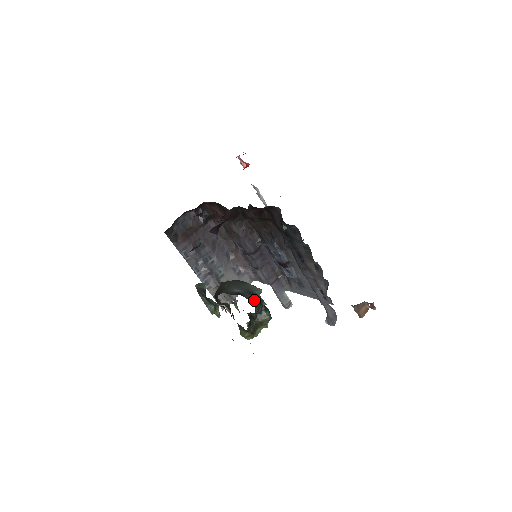
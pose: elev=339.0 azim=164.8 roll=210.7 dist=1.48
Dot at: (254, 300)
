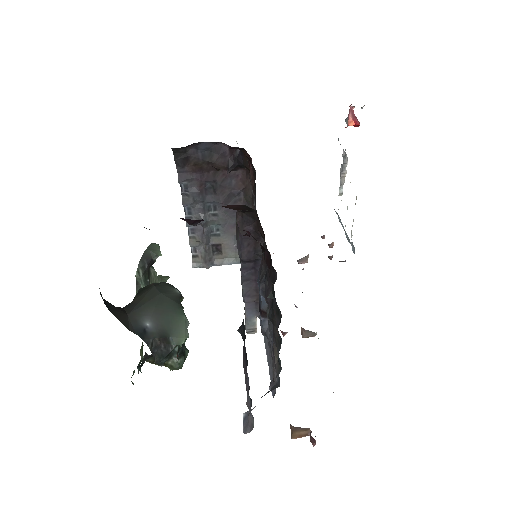
Dot at: (160, 349)
